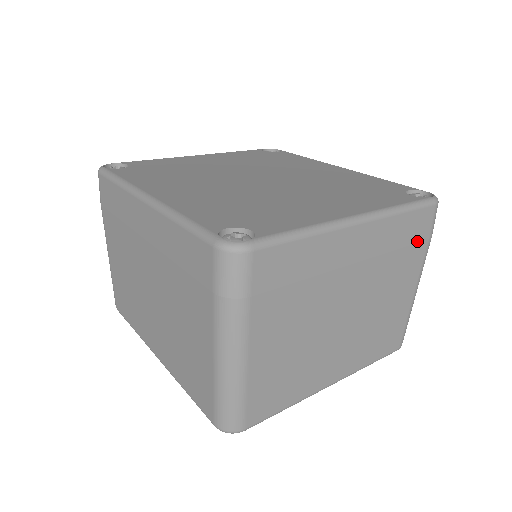
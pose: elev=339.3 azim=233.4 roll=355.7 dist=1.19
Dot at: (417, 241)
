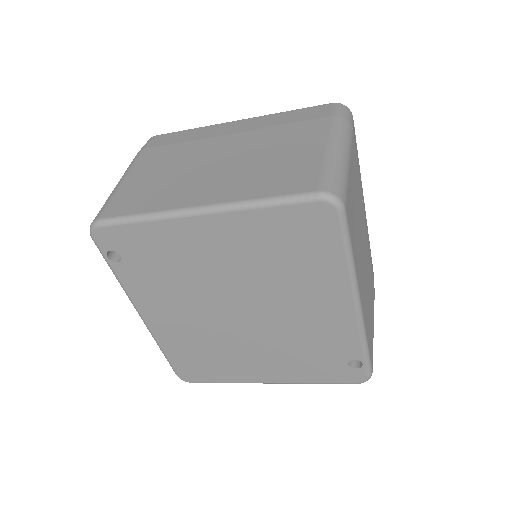
Dot at: (312, 119)
